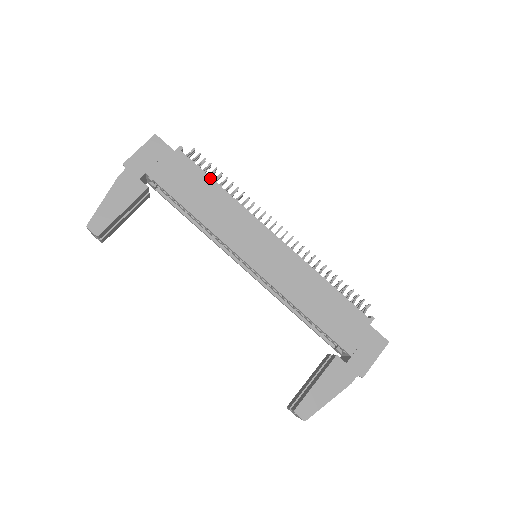
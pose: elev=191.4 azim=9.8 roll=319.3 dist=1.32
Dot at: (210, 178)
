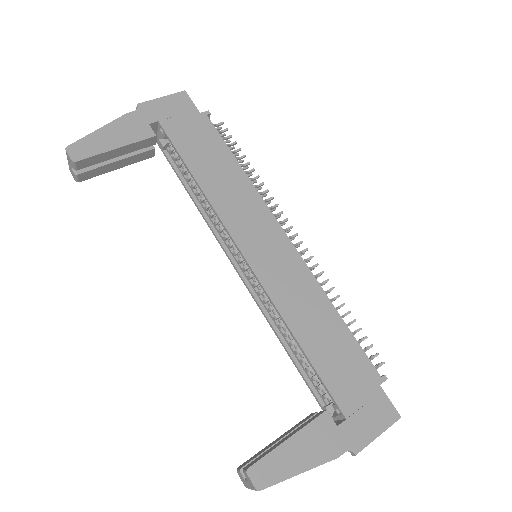
Dot at: (230, 152)
